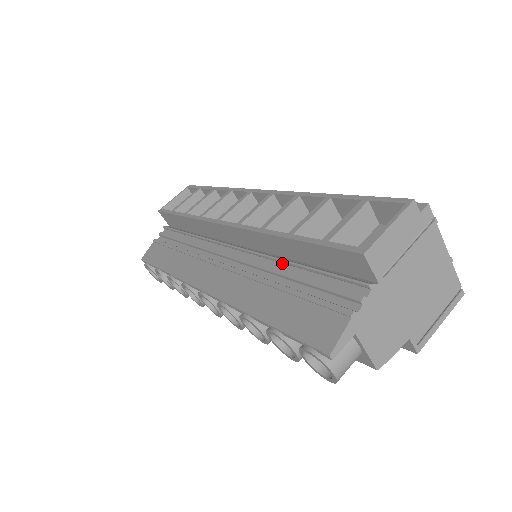
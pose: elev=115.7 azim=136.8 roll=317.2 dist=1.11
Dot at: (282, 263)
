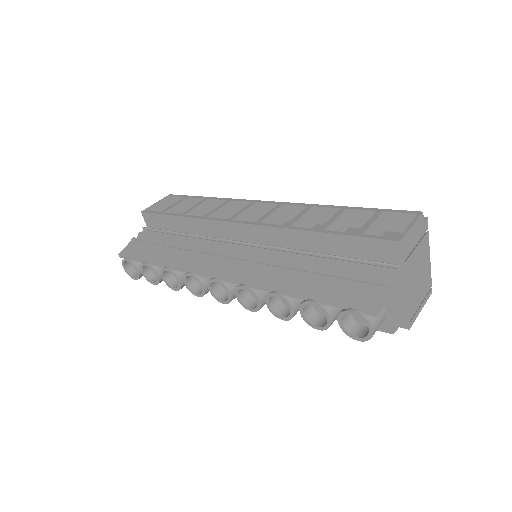
Dot at: (305, 255)
